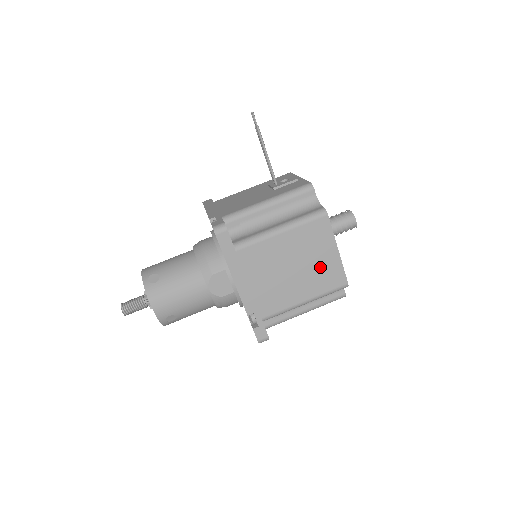
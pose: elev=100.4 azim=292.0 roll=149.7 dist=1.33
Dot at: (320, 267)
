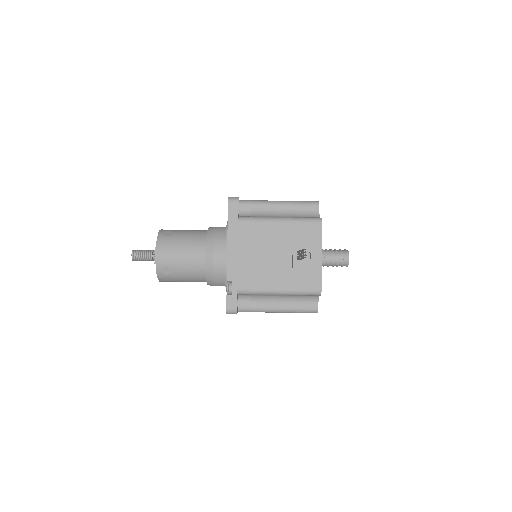
Dot at: occluded
